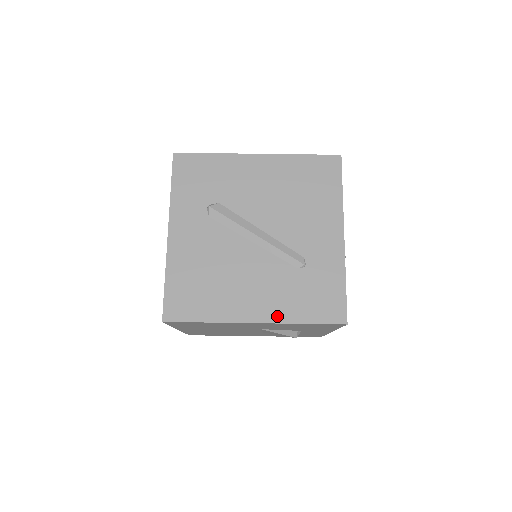
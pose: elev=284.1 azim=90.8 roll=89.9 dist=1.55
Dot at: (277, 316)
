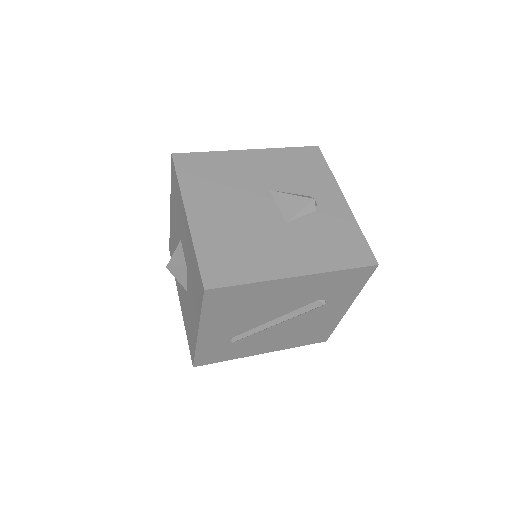
Dot at: occluded
